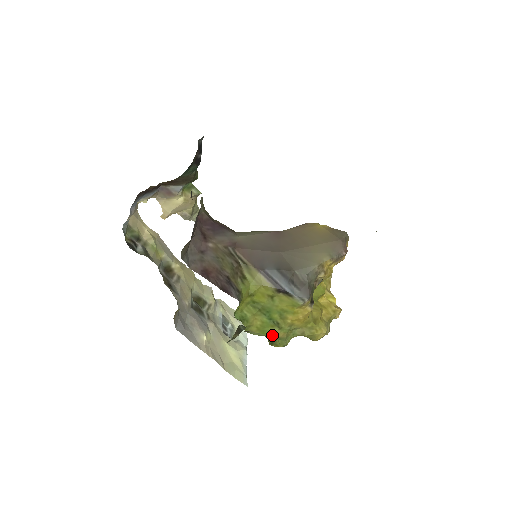
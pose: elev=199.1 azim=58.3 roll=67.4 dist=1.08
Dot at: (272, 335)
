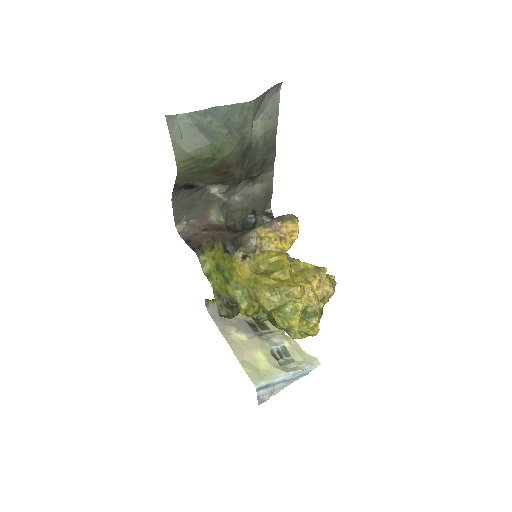
Dot at: (227, 292)
